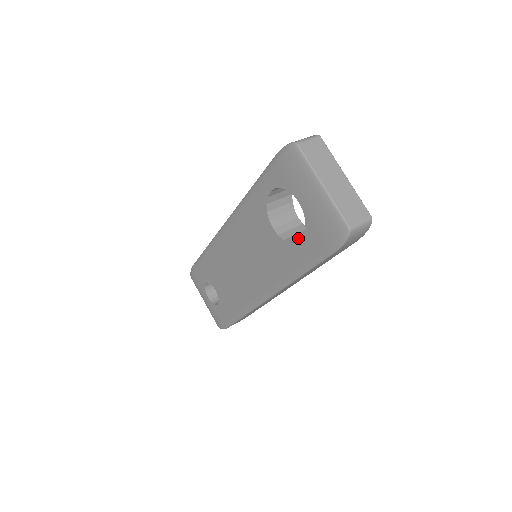
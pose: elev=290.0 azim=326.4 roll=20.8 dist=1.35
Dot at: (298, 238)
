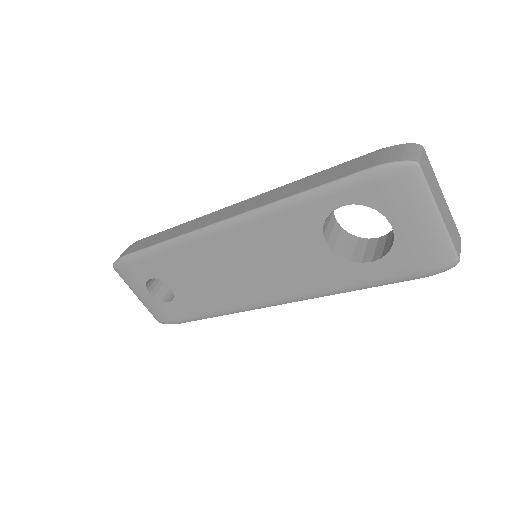
Dot at: (353, 252)
